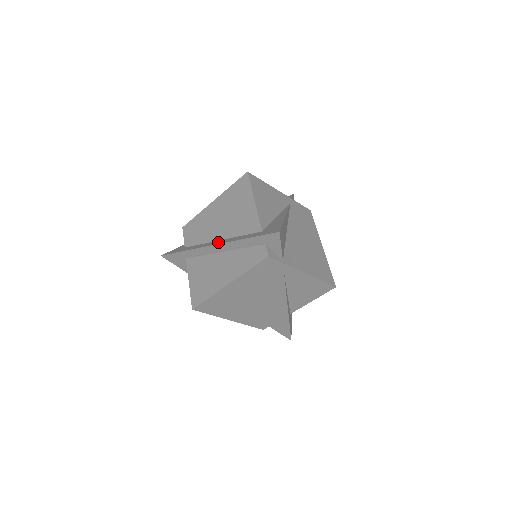
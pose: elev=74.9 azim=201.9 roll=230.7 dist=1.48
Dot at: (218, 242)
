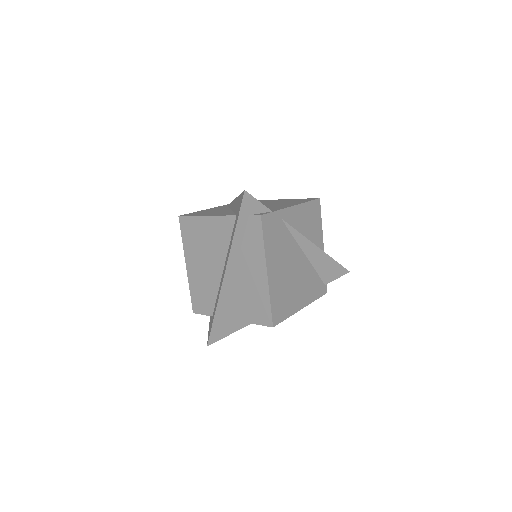
Dot at: (224, 269)
